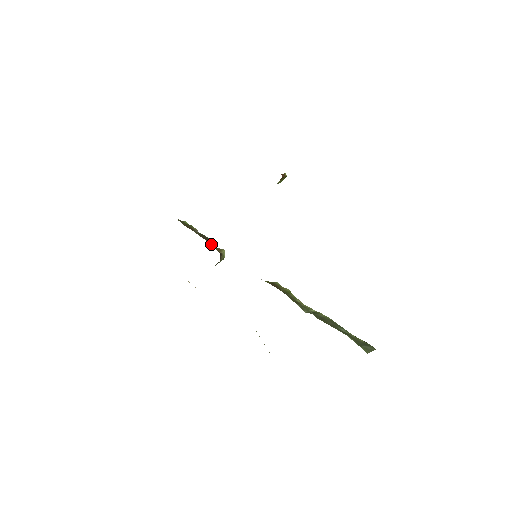
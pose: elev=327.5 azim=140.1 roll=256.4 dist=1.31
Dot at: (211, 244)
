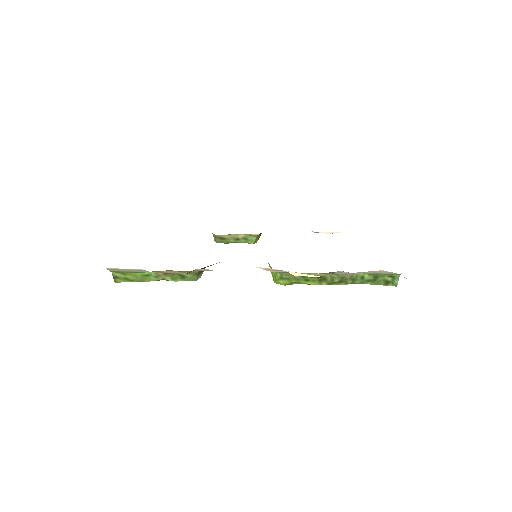
Dot at: occluded
